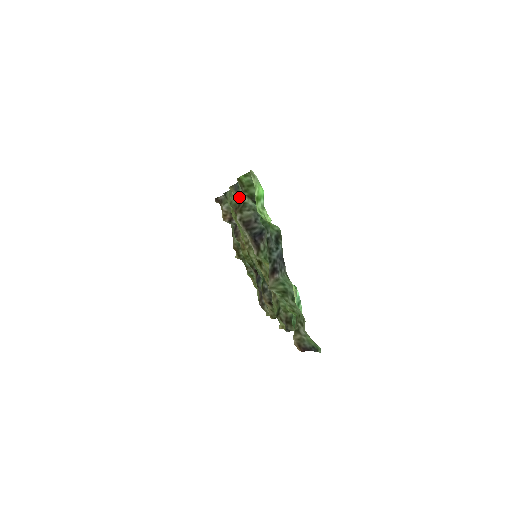
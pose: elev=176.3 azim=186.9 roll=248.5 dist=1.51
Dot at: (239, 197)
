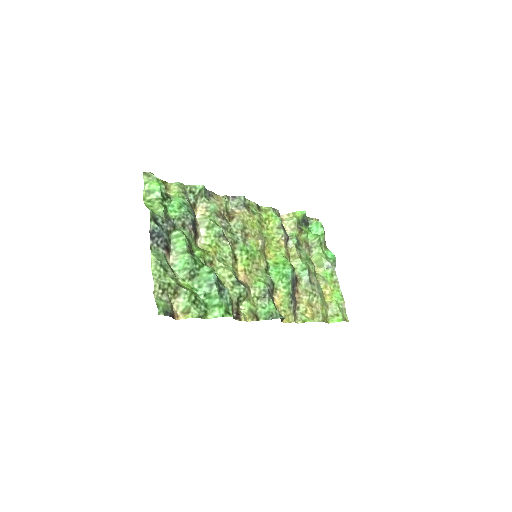
Dot at: (194, 199)
